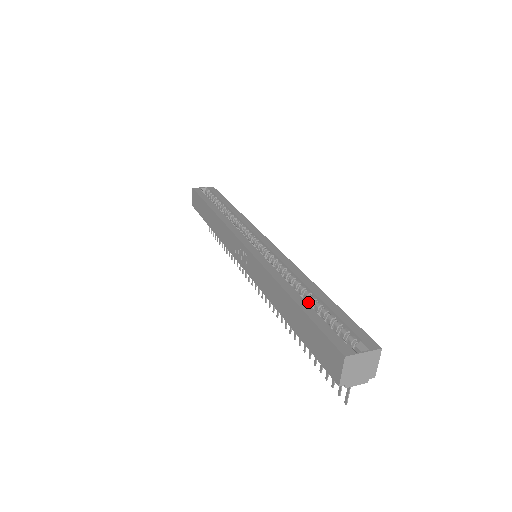
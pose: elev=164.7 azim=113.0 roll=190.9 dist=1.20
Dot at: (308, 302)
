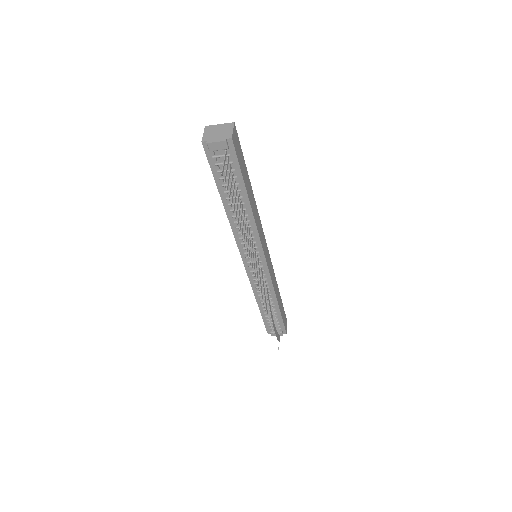
Dot at: occluded
